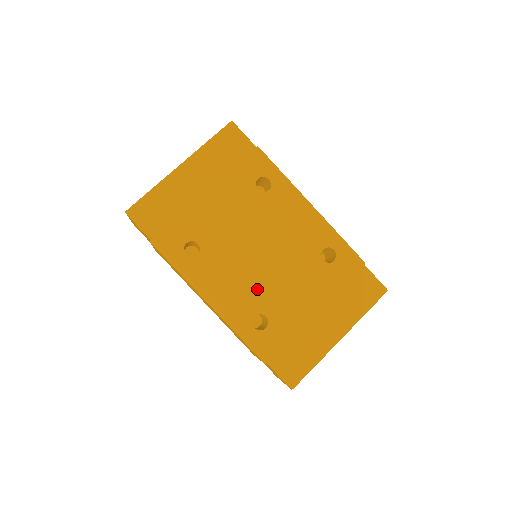
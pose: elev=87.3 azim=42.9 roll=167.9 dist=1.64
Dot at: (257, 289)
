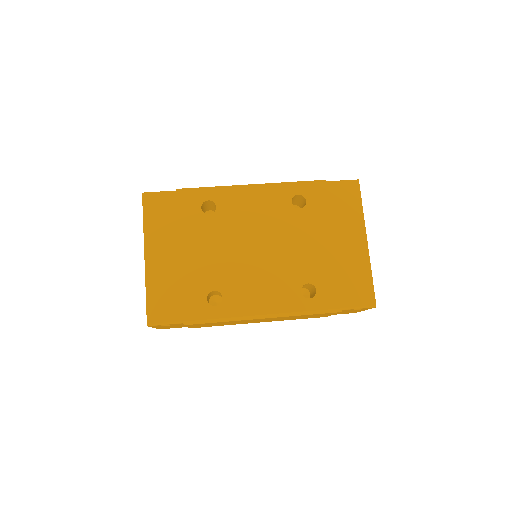
Dot at: (282, 274)
